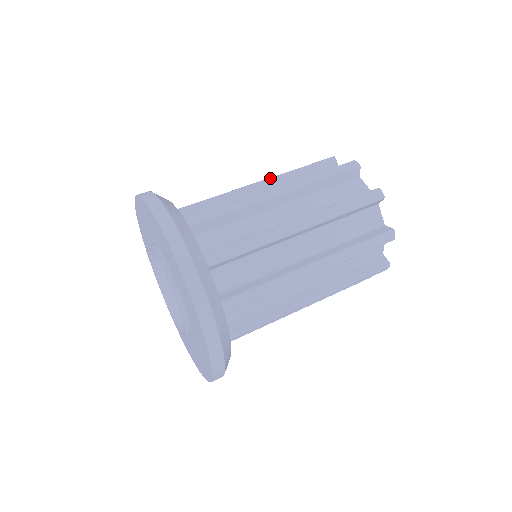
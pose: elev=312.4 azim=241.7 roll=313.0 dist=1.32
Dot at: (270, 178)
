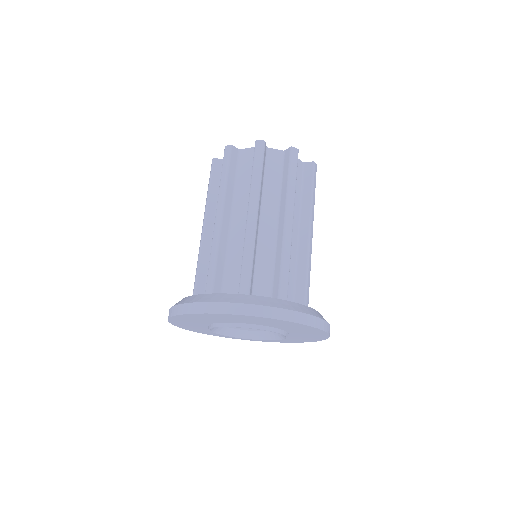
Dot at: (223, 205)
